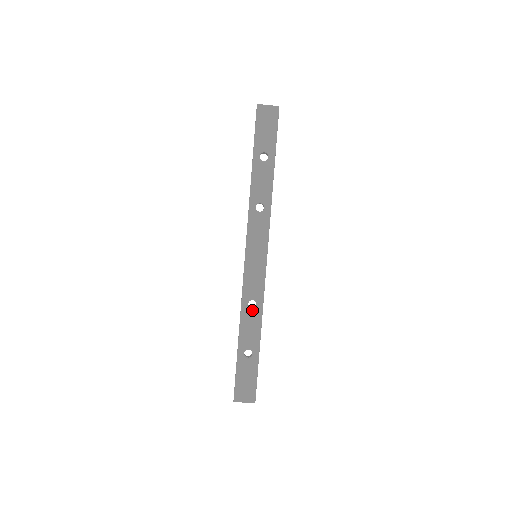
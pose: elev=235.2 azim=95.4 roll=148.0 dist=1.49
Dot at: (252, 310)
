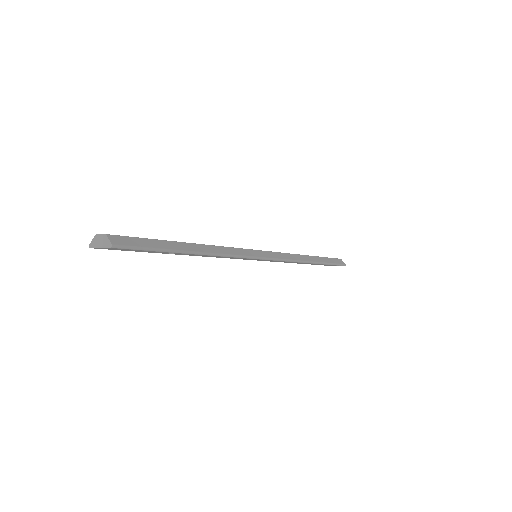
Dot at: (291, 262)
